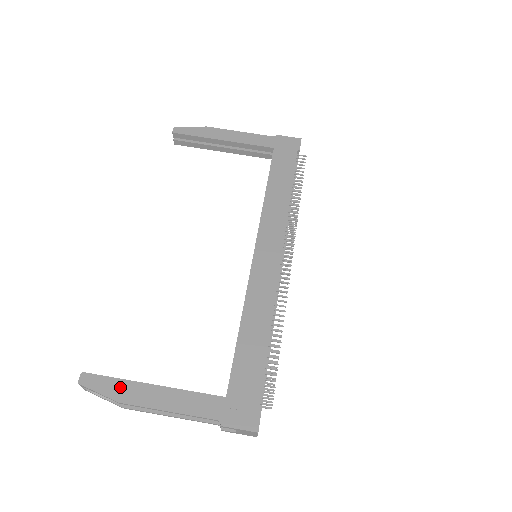
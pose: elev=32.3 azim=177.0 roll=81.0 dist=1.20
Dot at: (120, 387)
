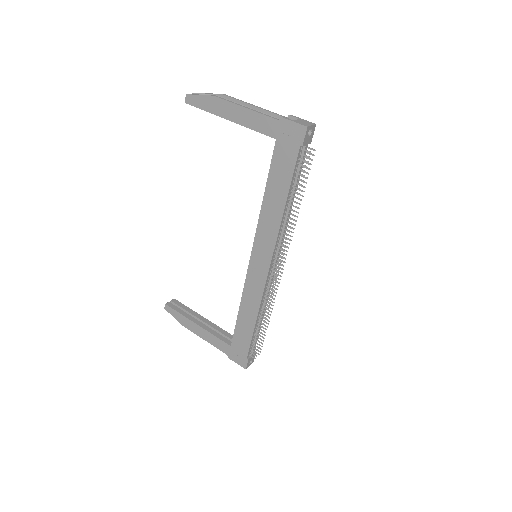
Dot at: (182, 319)
